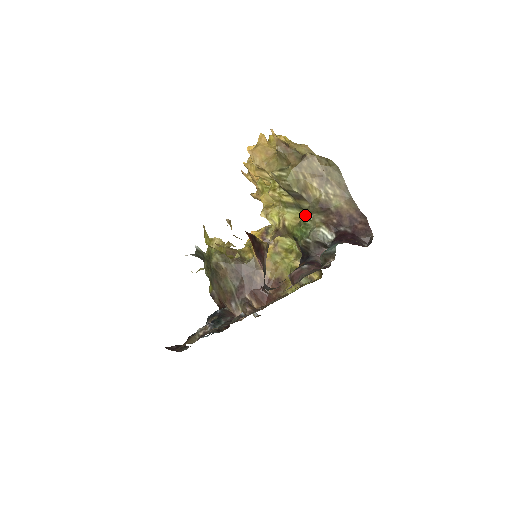
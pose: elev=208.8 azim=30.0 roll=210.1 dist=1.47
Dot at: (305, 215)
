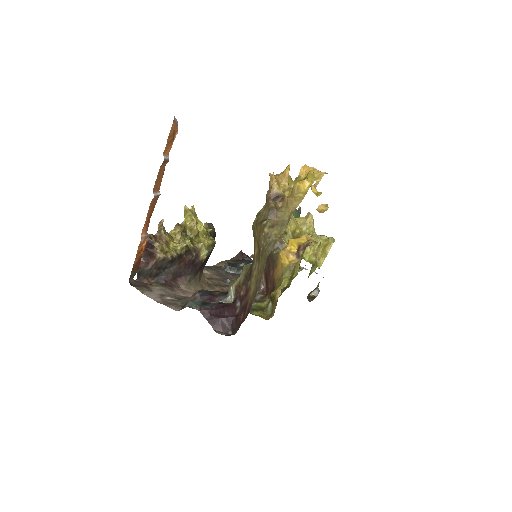
Dot at: (244, 265)
